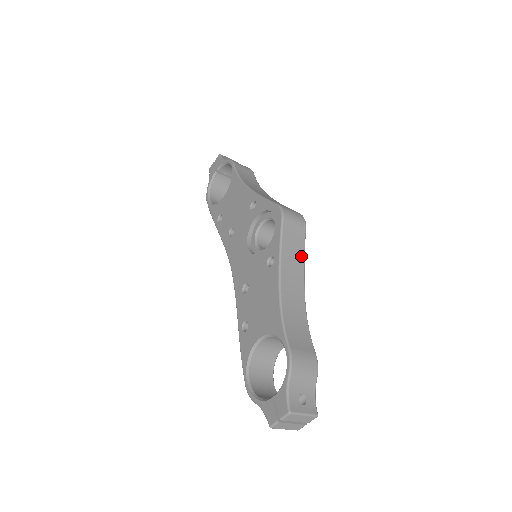
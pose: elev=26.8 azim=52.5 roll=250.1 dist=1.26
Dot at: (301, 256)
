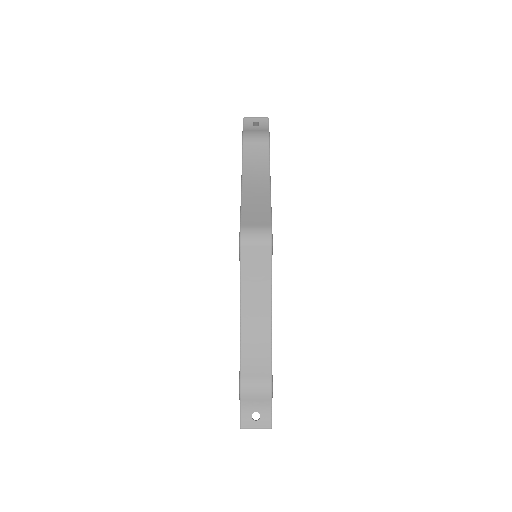
Dot at: (266, 278)
